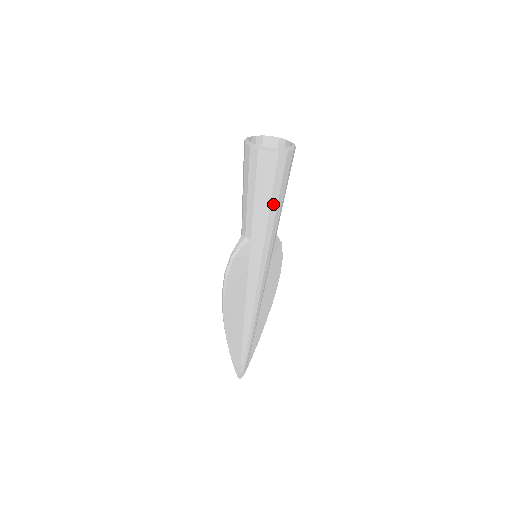
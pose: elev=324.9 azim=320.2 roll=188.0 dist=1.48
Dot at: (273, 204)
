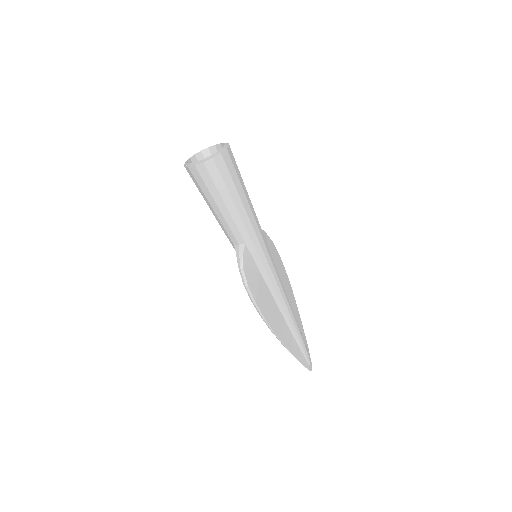
Dot at: (243, 200)
